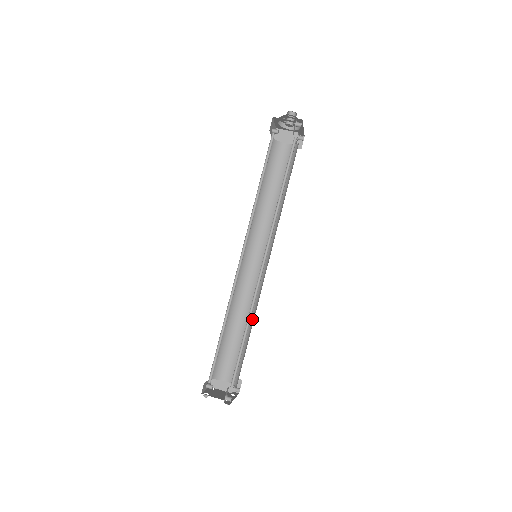
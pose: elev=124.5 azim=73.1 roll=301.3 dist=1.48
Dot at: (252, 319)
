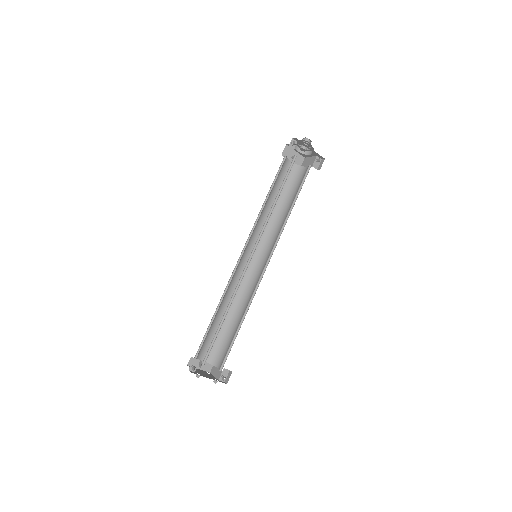
Dot at: occluded
